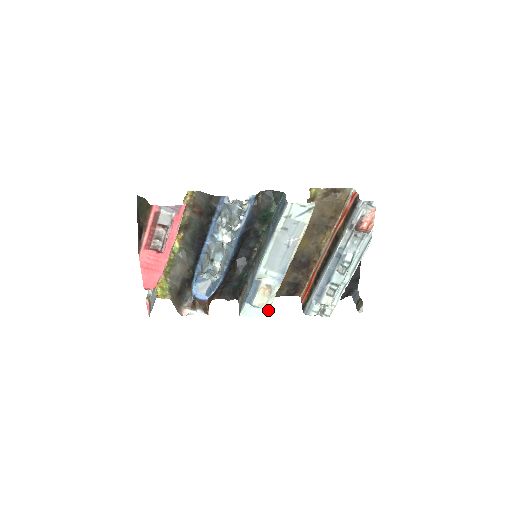
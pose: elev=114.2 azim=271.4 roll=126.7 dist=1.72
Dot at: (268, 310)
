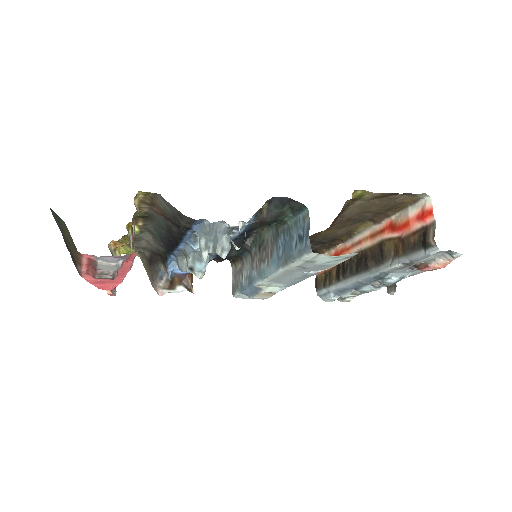
Dot at: occluded
